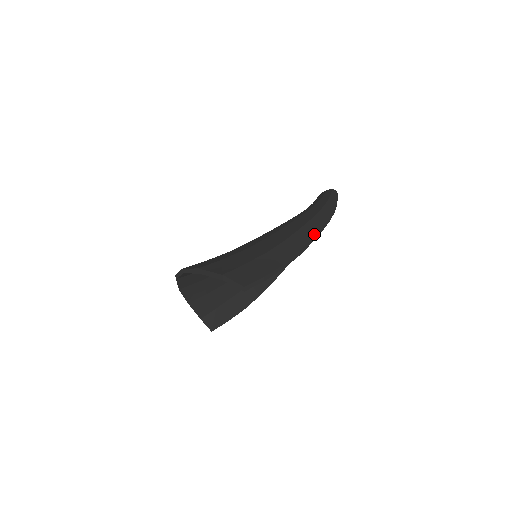
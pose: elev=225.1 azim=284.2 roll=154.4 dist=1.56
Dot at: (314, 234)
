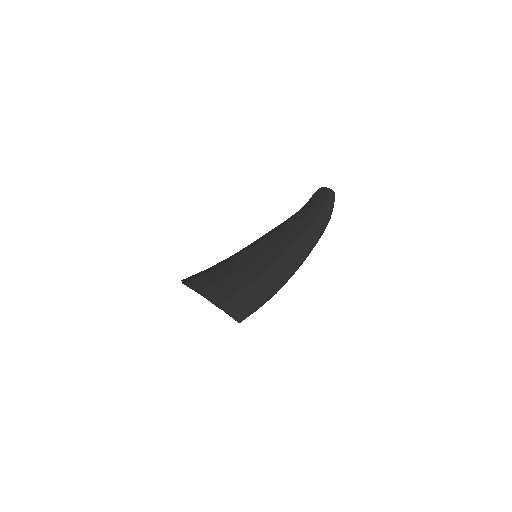
Dot at: (307, 251)
